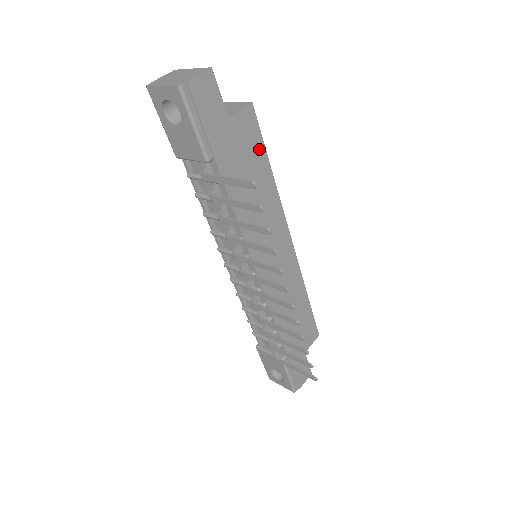
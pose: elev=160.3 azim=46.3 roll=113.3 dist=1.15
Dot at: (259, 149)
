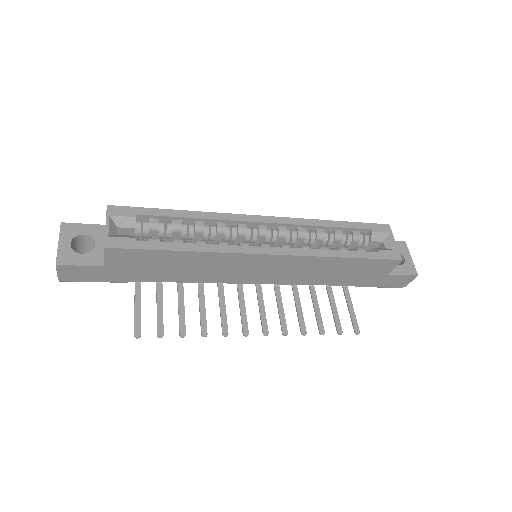
Dot at: (151, 254)
